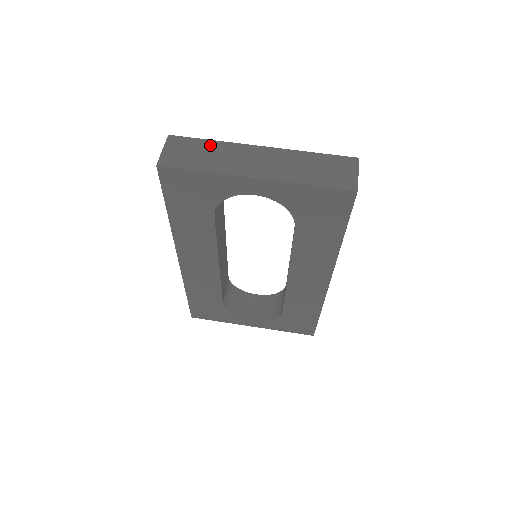
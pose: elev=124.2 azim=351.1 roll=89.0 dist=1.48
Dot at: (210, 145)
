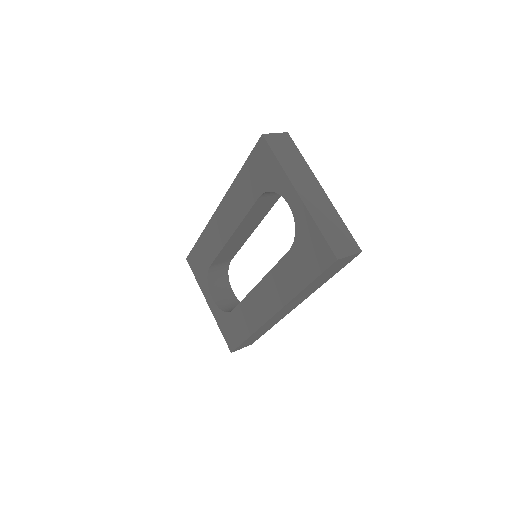
Dot at: (300, 158)
